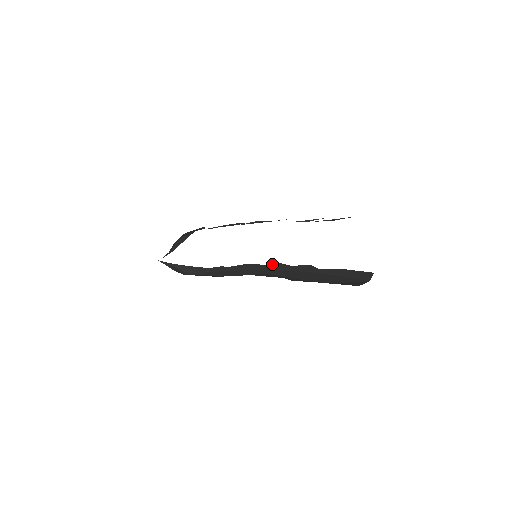
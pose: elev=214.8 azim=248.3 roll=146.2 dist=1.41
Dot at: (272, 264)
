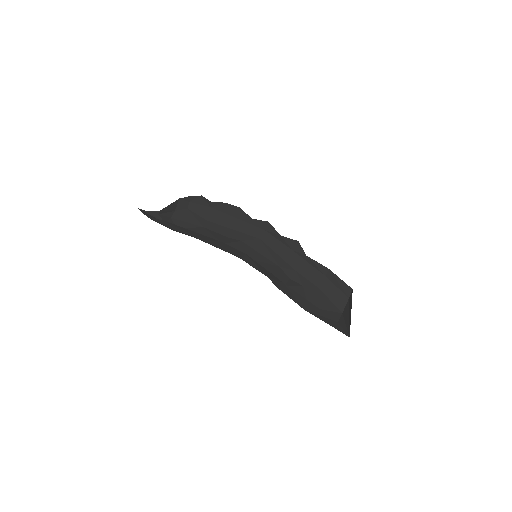
Dot at: (260, 220)
